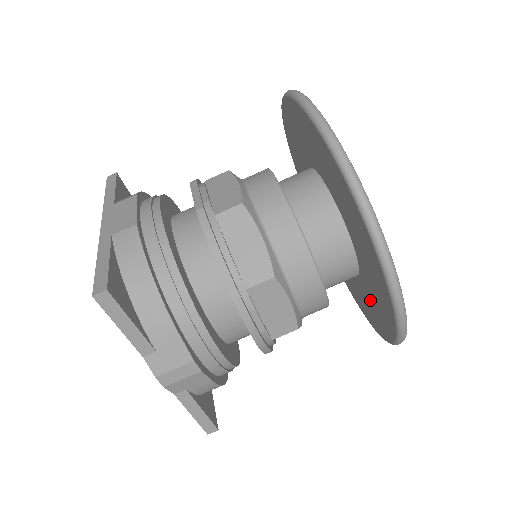
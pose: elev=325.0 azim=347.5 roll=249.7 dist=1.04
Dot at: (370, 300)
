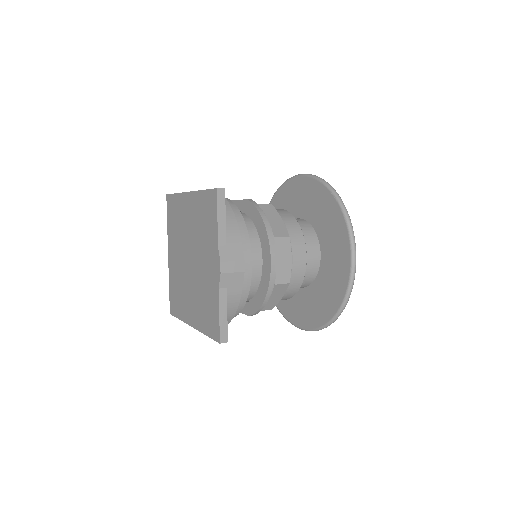
Dot at: (323, 291)
